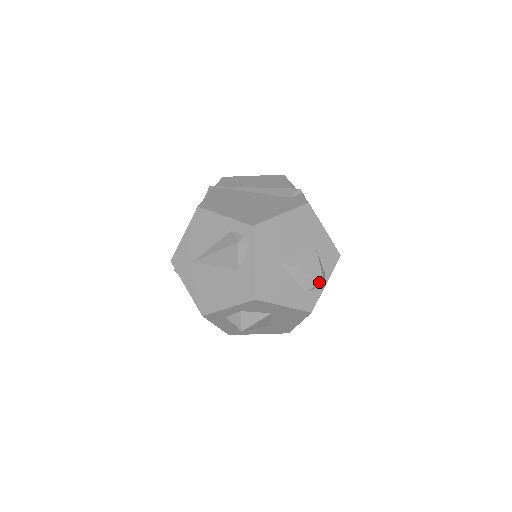
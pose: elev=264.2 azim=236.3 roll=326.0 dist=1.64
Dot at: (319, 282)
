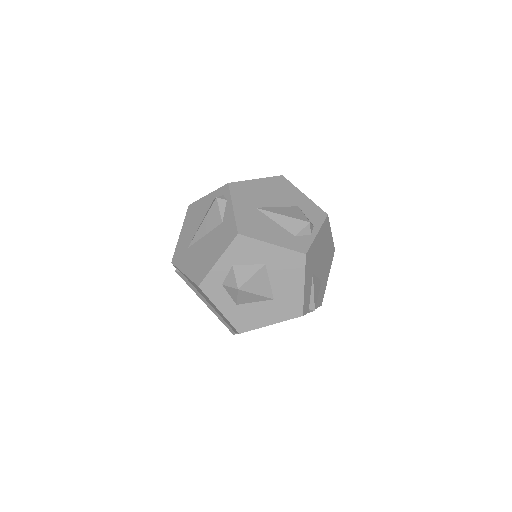
Dot at: (305, 225)
